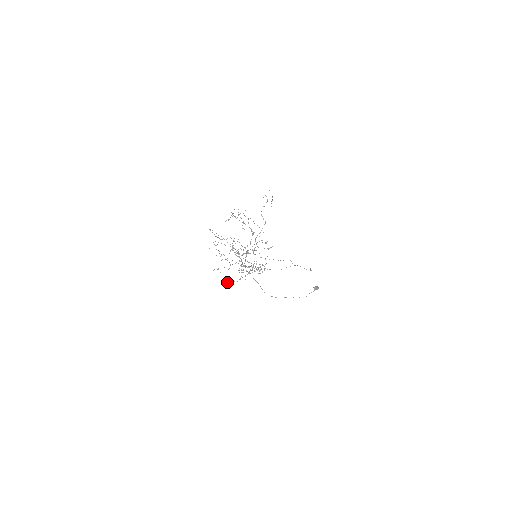
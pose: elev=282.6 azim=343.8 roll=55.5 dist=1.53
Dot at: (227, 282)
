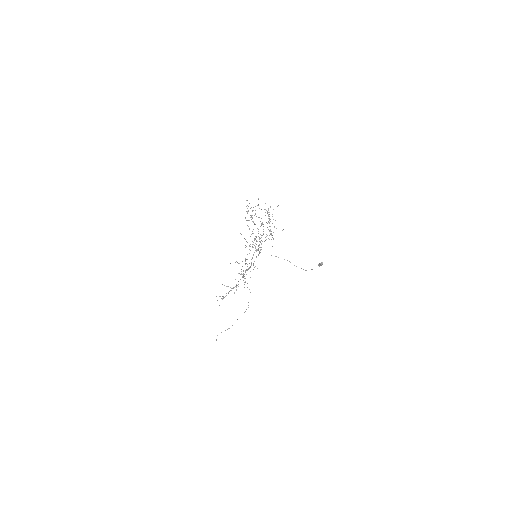
Dot at: occluded
